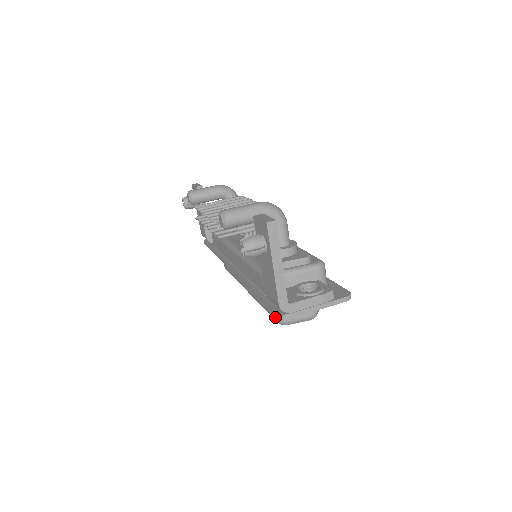
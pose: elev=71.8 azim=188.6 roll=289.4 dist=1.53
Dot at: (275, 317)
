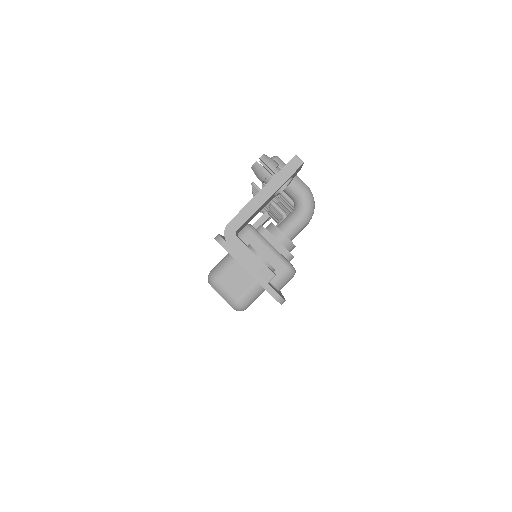
Dot at: (212, 269)
